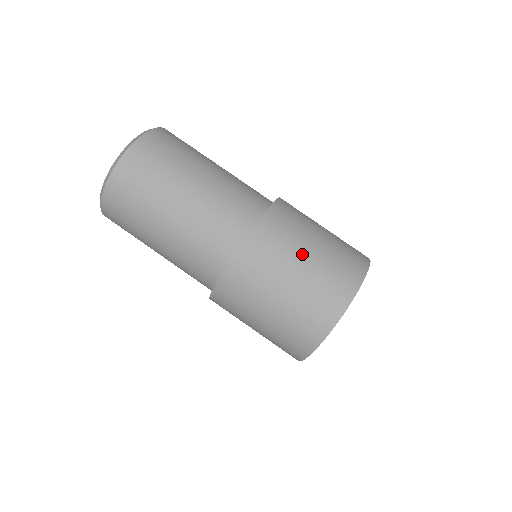
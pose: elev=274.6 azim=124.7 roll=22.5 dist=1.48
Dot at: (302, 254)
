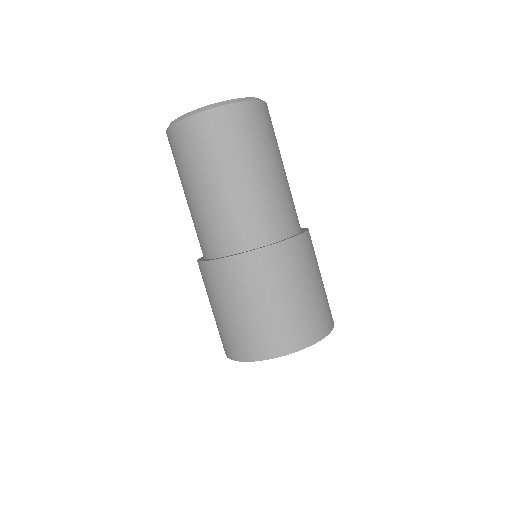
Dot at: (278, 296)
